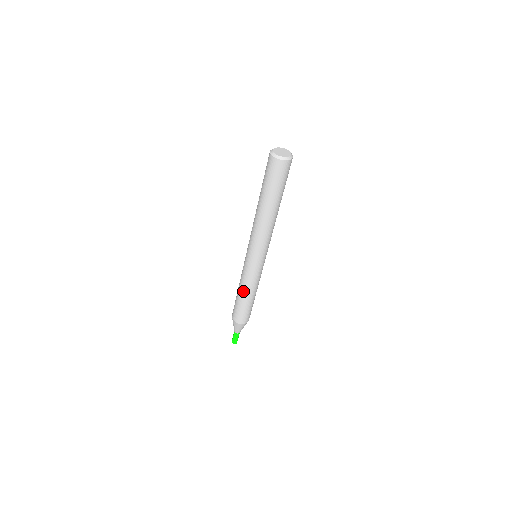
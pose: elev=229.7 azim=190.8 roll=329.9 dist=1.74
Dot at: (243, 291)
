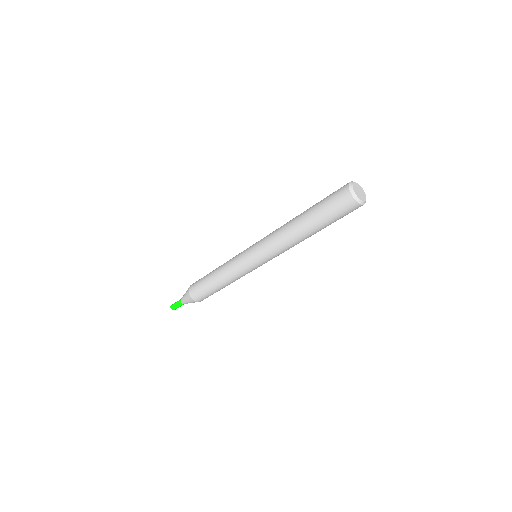
Dot at: (224, 282)
